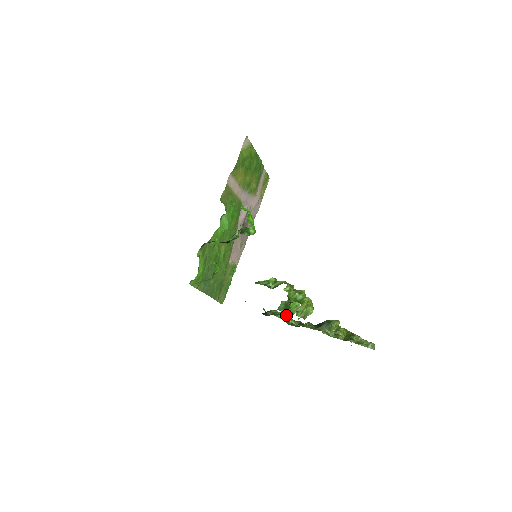
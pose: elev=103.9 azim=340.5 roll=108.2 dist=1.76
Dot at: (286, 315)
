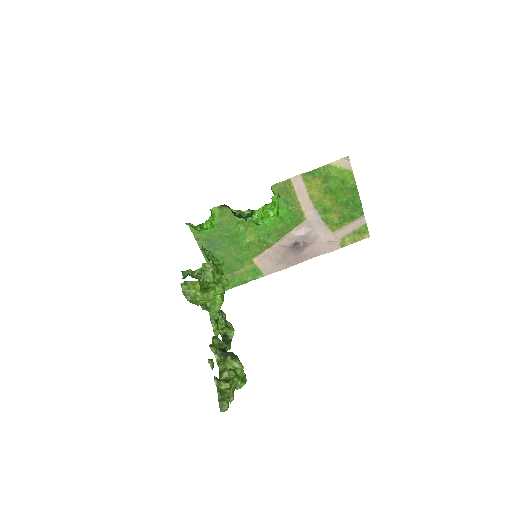
Dot at: (215, 314)
